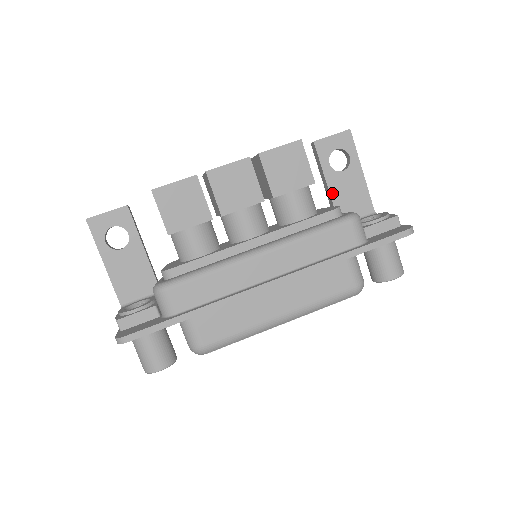
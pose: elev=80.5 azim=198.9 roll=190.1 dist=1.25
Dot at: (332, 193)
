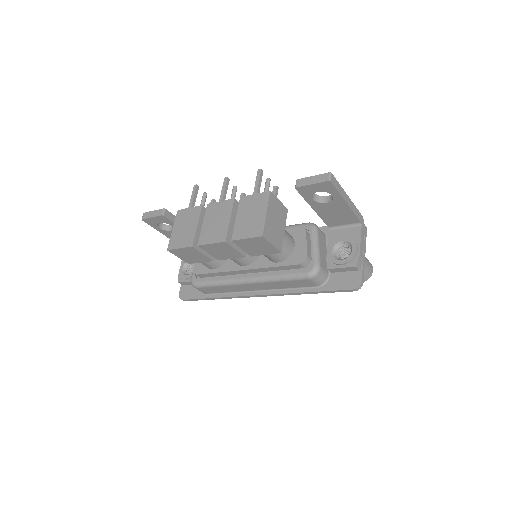
Dot at: (319, 213)
